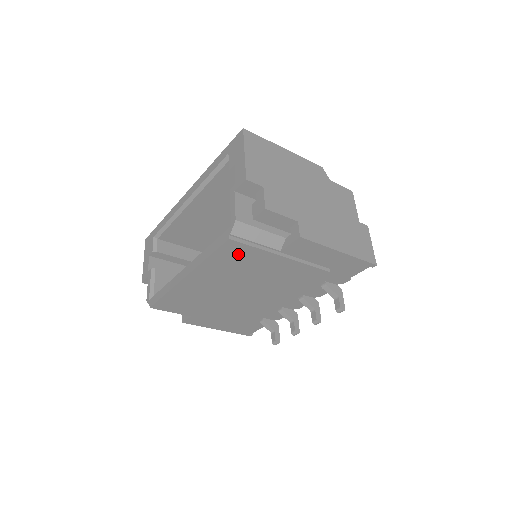
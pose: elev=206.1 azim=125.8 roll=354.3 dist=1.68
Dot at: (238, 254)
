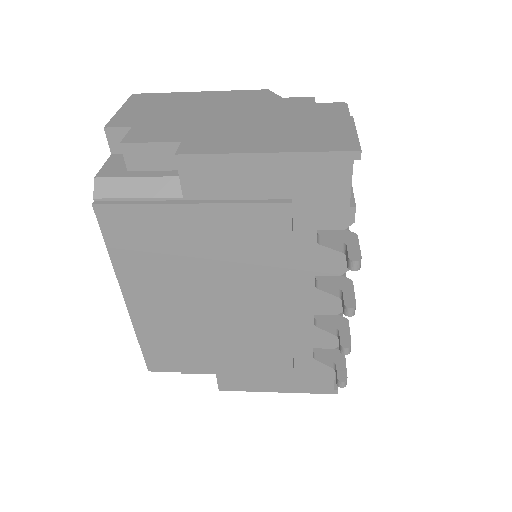
Dot at: (133, 228)
